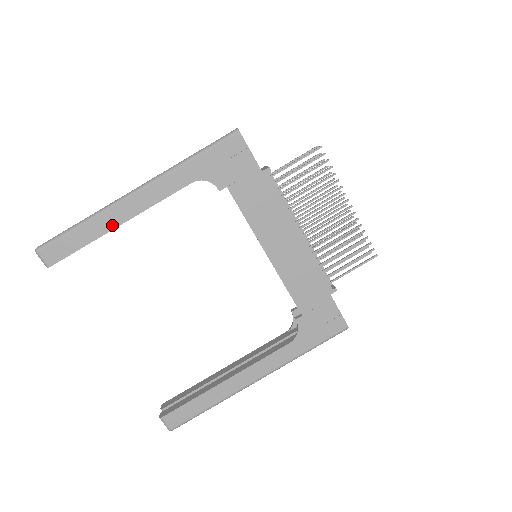
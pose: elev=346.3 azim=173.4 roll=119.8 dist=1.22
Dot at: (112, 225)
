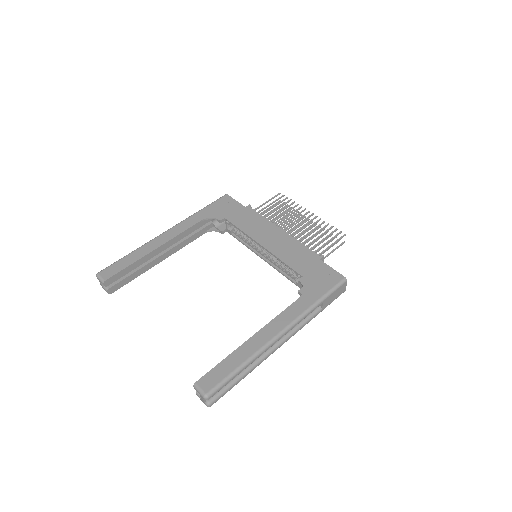
Dot at: (150, 250)
